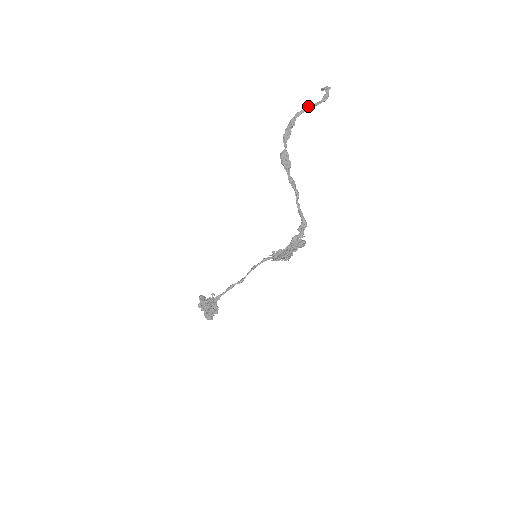
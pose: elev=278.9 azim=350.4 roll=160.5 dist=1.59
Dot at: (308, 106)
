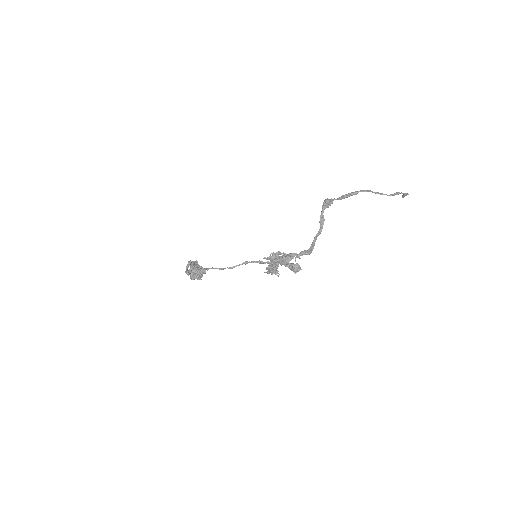
Dot at: (377, 192)
